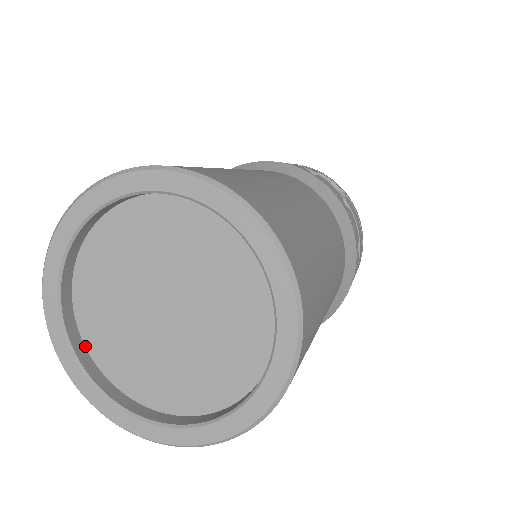
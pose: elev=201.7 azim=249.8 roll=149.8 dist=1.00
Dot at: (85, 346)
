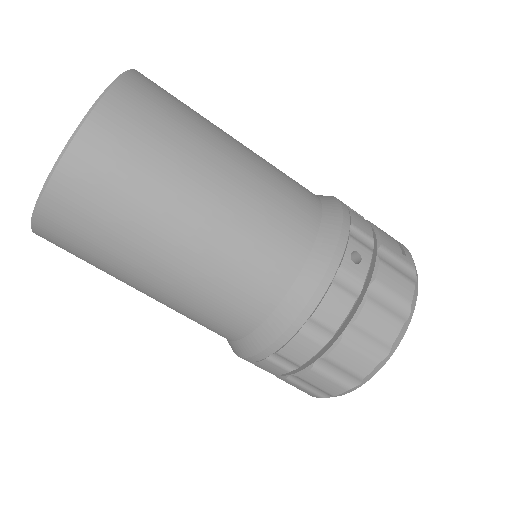
Dot at: occluded
